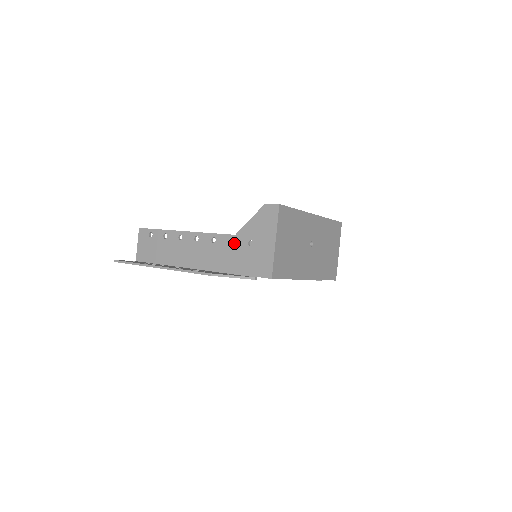
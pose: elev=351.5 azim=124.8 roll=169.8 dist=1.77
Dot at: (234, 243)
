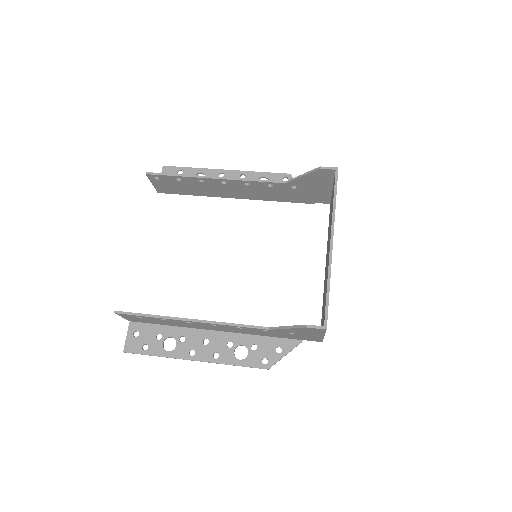
Dot at: occluded
